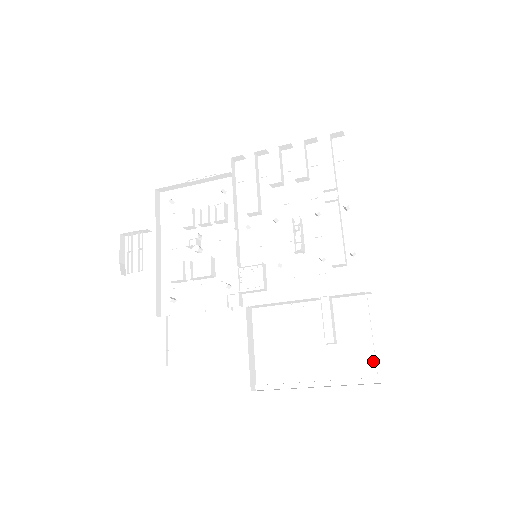
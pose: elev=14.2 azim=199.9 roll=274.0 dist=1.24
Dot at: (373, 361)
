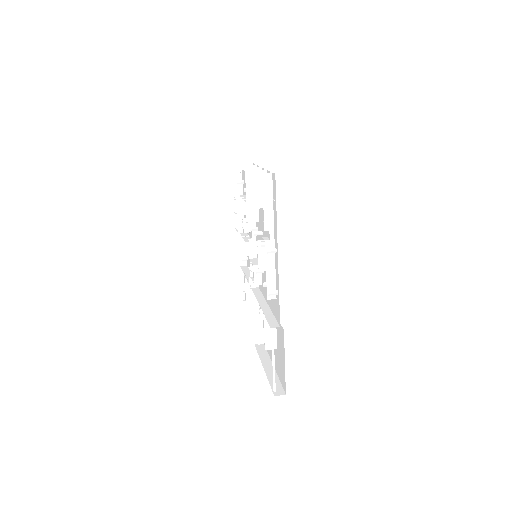
Dot at: (284, 376)
